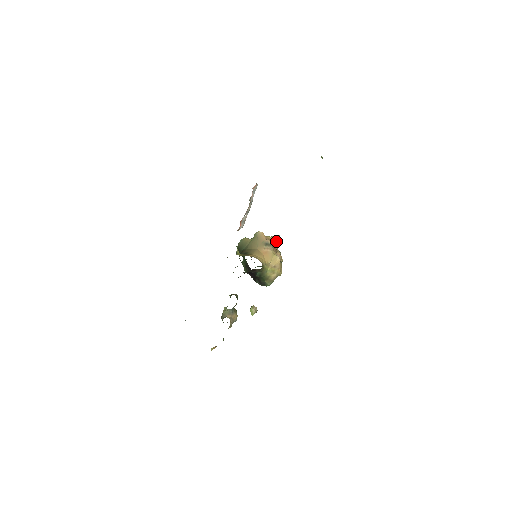
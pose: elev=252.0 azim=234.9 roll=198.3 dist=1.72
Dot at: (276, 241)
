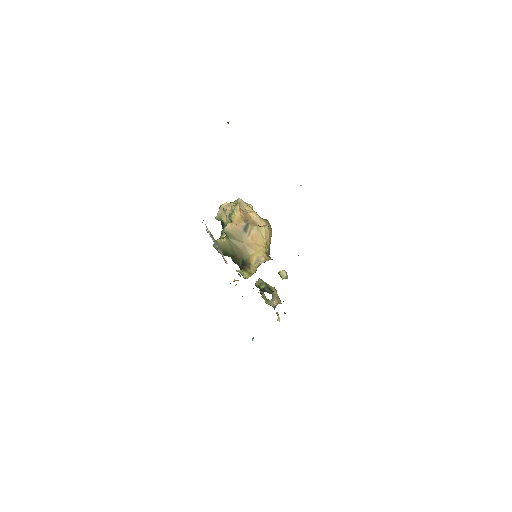
Dot at: (240, 209)
